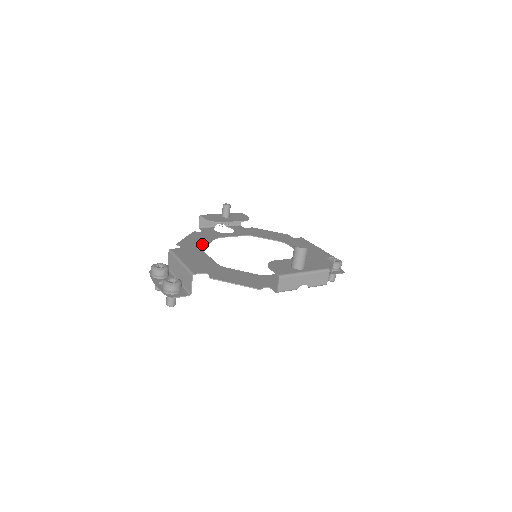
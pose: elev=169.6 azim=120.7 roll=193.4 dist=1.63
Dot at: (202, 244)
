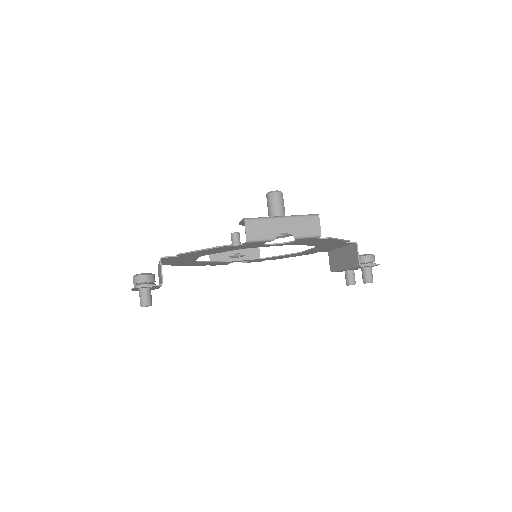
Dot at: occluded
